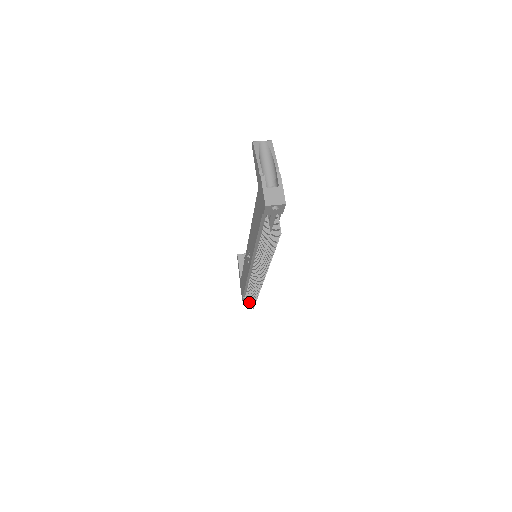
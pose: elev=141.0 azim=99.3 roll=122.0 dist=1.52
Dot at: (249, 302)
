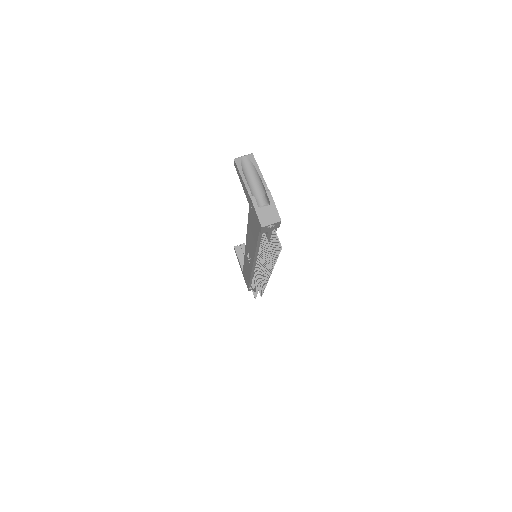
Dot at: (256, 295)
